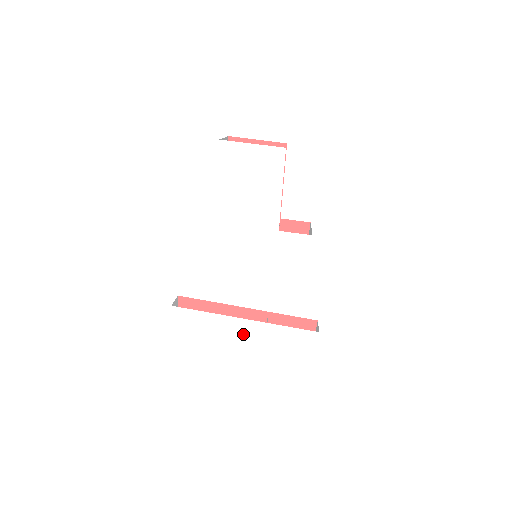
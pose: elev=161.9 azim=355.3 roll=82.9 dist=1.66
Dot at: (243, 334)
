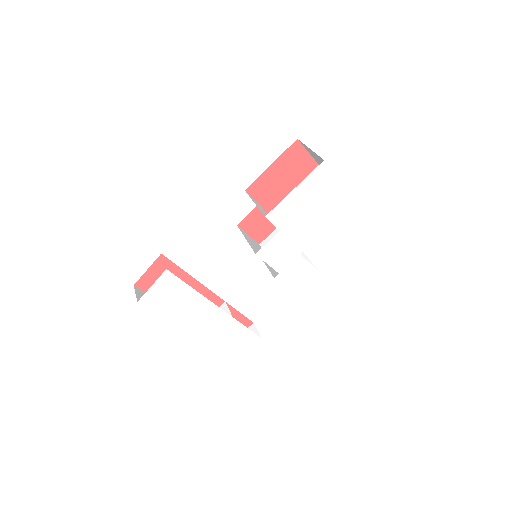
Dot at: (207, 318)
